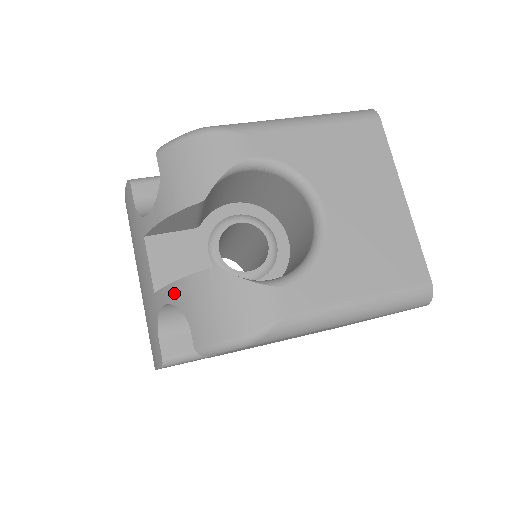
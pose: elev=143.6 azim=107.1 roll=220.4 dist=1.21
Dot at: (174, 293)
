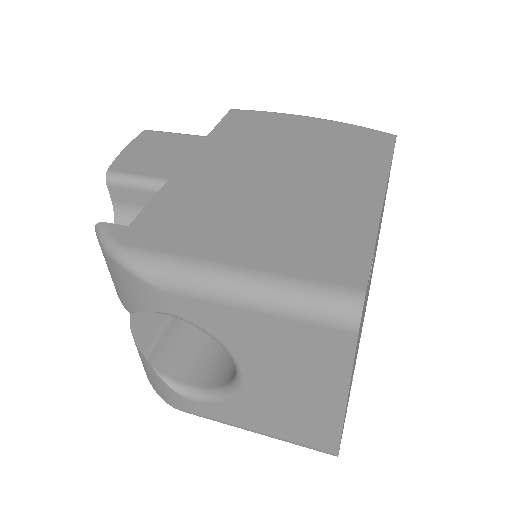
Dot at: occluded
